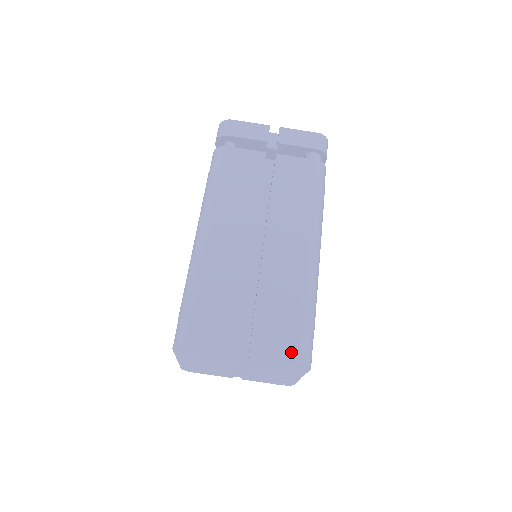
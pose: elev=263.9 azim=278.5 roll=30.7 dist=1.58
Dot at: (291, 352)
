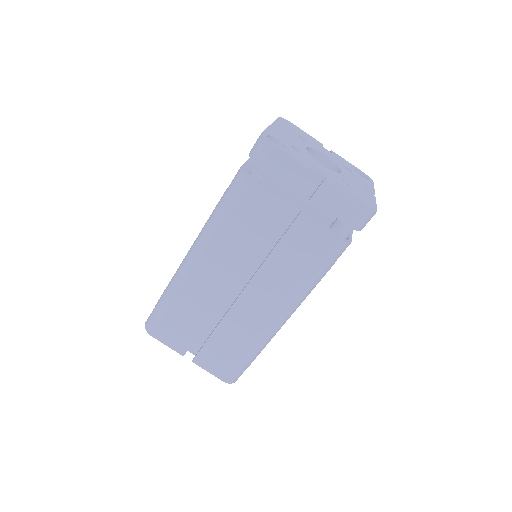
Dot at: (222, 374)
